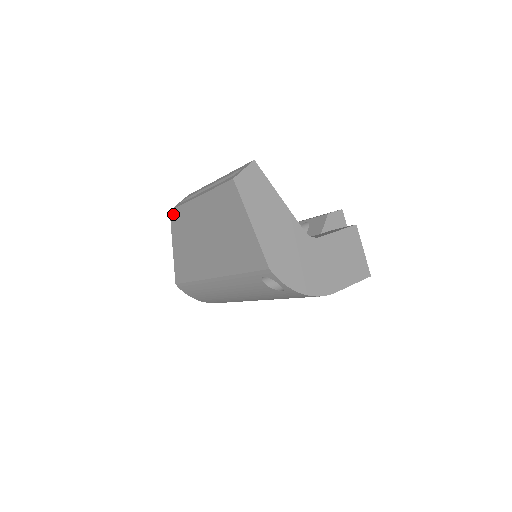
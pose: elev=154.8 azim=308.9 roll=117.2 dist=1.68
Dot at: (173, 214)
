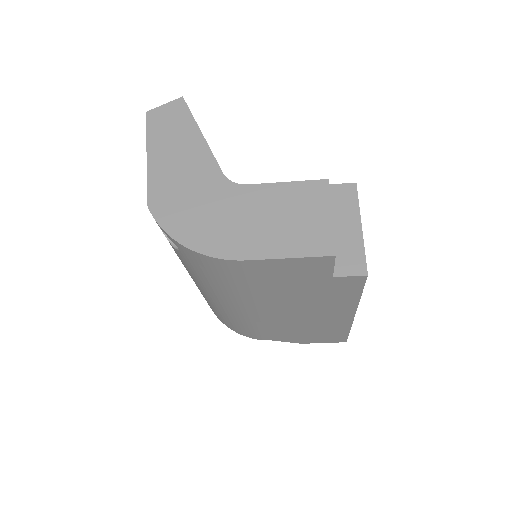
Dot at: occluded
